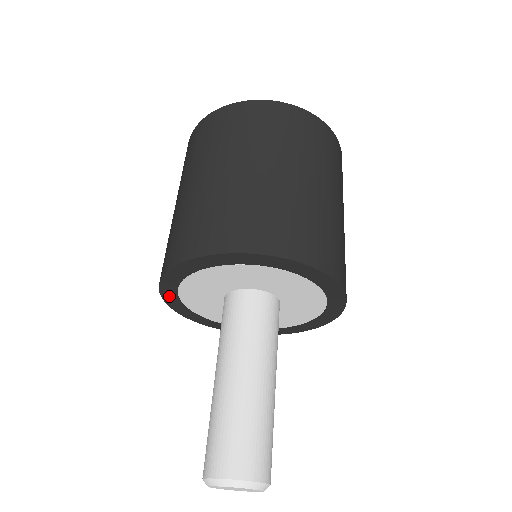
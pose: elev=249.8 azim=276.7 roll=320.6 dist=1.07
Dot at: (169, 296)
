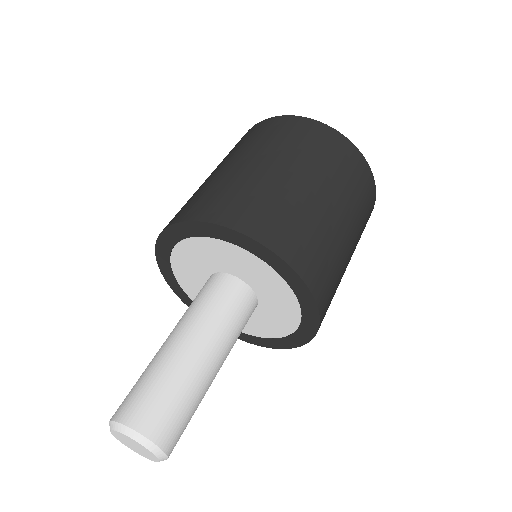
Dot at: (171, 235)
